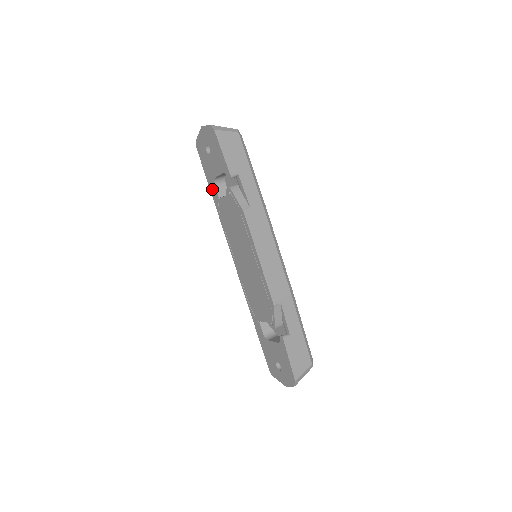
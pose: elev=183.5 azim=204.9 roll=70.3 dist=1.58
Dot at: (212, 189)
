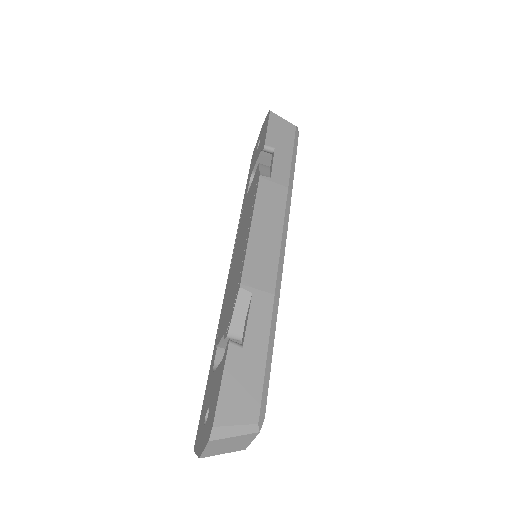
Dot at: (246, 190)
